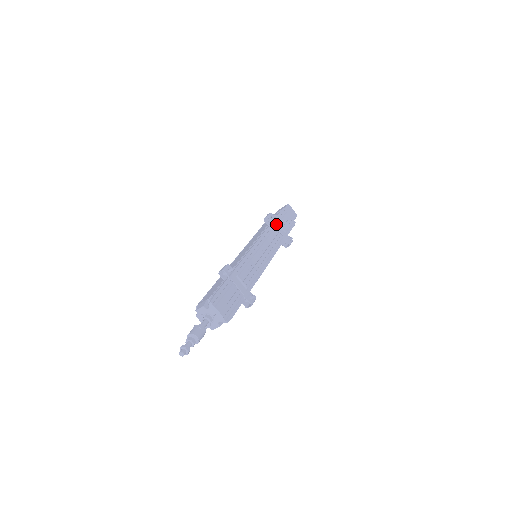
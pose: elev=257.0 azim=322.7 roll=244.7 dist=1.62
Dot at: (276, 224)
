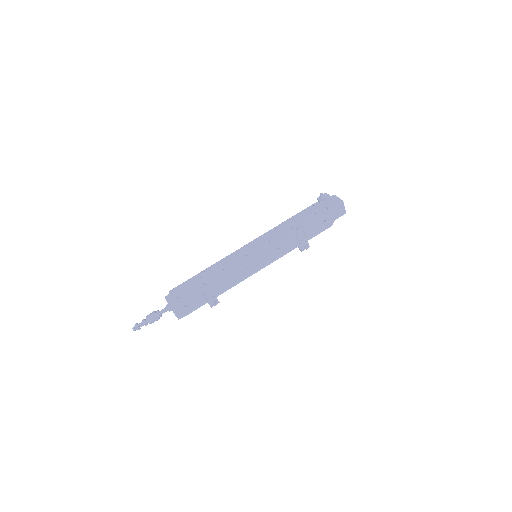
Dot at: (299, 232)
